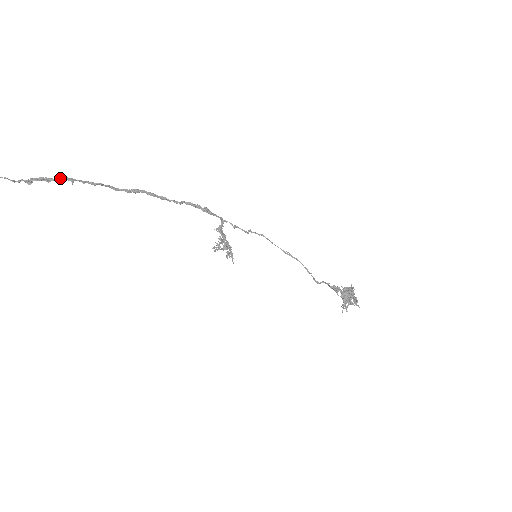
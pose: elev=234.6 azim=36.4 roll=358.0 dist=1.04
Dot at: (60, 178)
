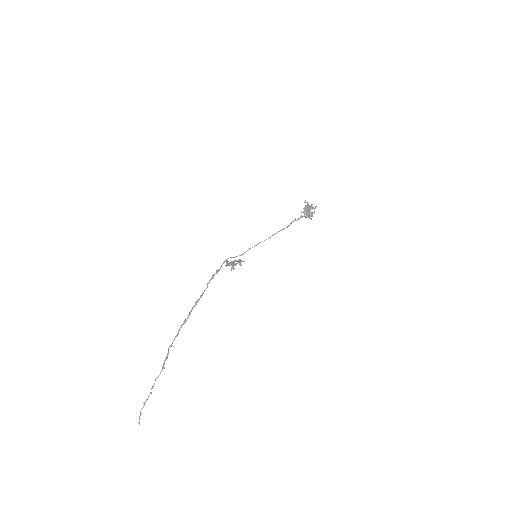
Dot at: (168, 352)
